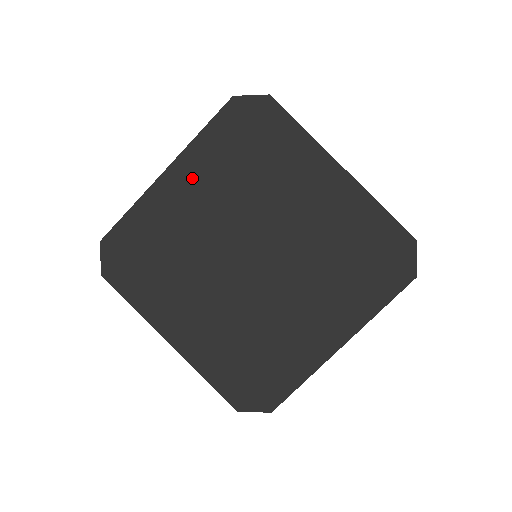
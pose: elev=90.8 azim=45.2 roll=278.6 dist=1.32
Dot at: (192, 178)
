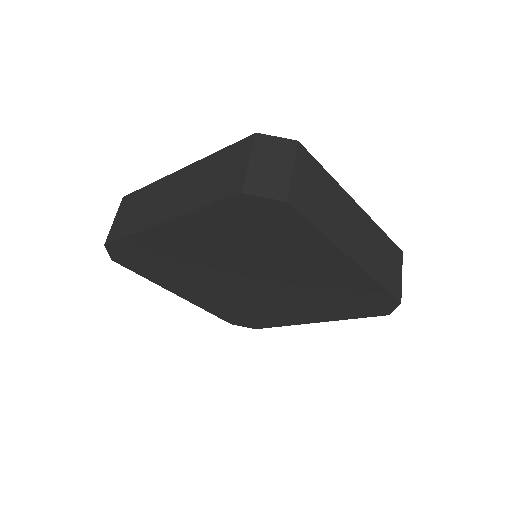
Dot at: (193, 233)
